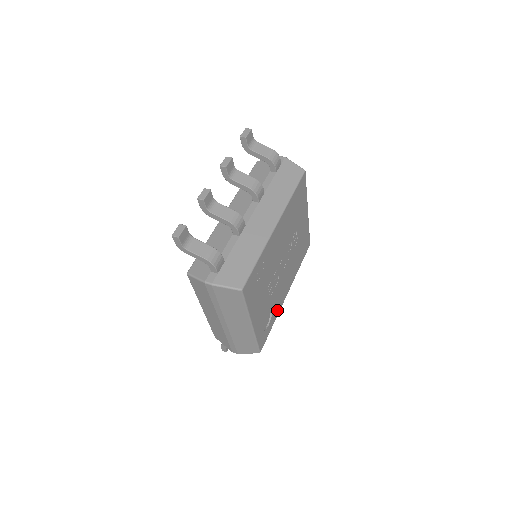
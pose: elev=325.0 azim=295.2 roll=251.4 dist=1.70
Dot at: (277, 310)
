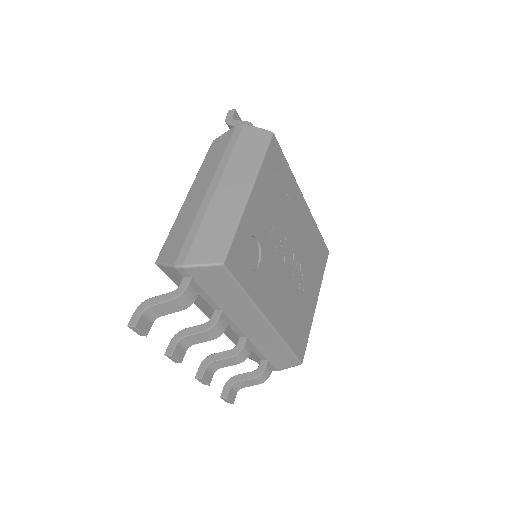
Dot at: (258, 293)
